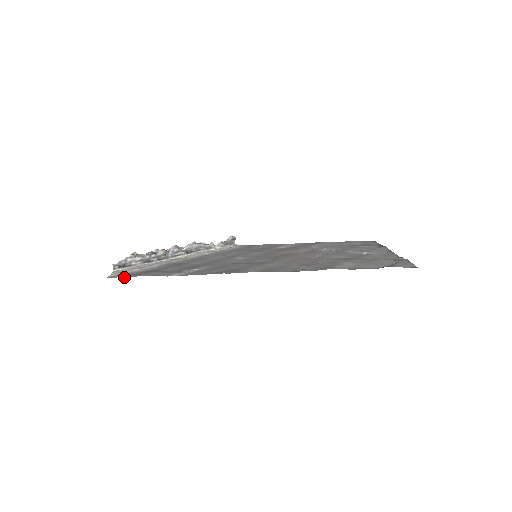
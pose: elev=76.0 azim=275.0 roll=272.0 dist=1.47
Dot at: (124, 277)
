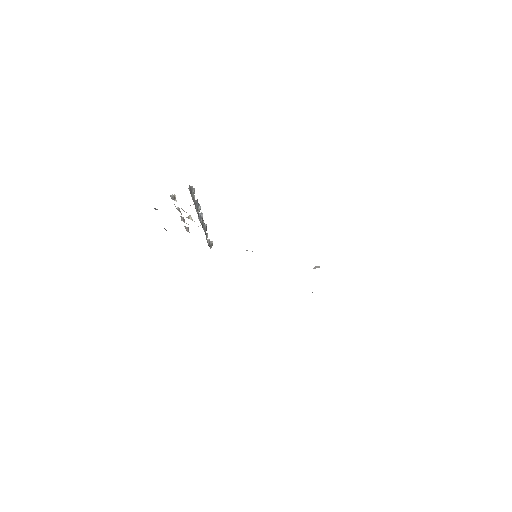
Dot at: occluded
